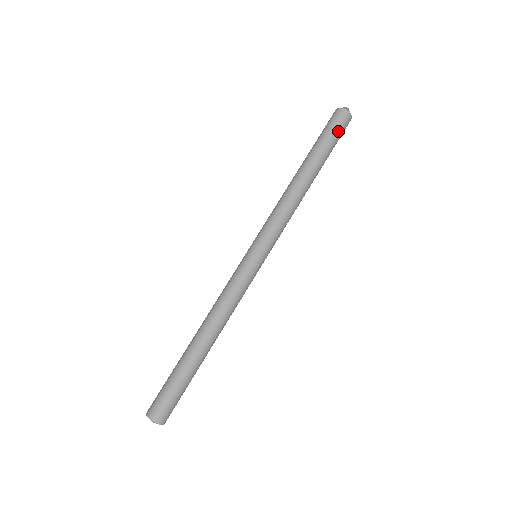
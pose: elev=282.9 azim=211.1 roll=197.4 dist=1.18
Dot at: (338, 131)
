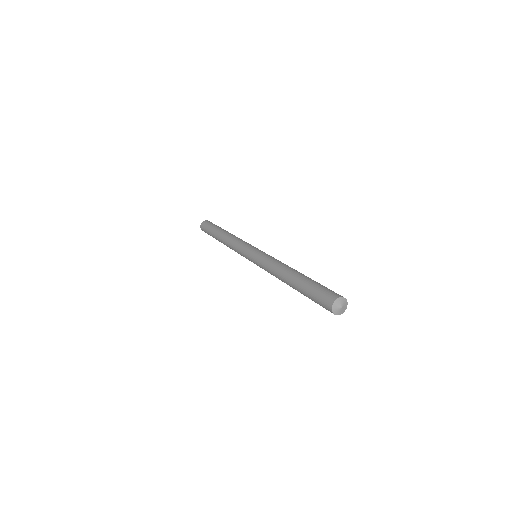
Dot at: occluded
